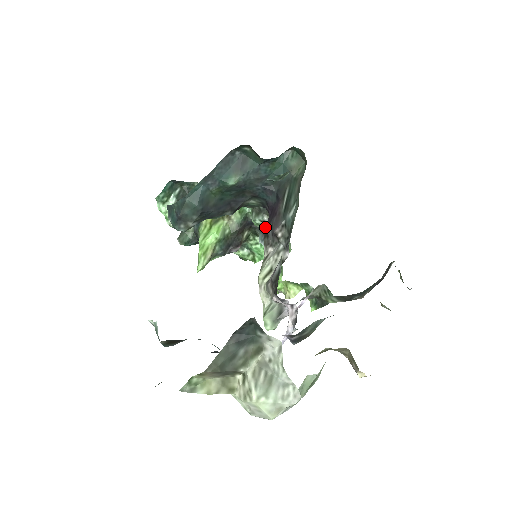
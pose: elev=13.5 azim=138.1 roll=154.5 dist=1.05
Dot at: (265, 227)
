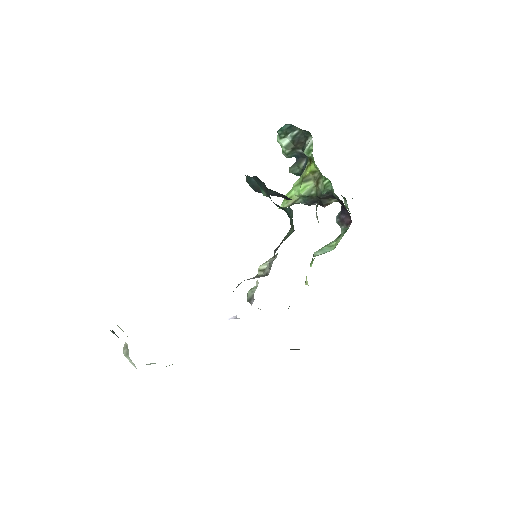
Dot at: occluded
